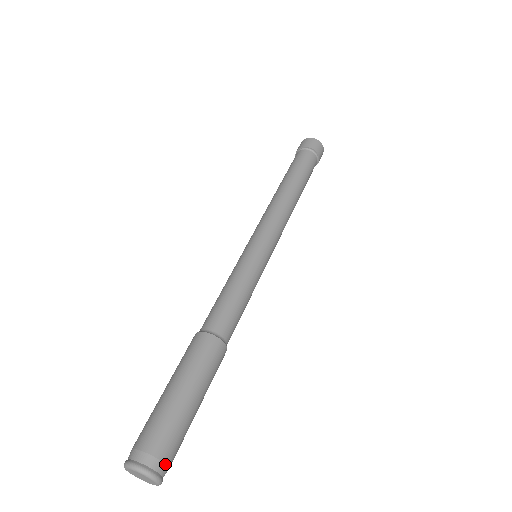
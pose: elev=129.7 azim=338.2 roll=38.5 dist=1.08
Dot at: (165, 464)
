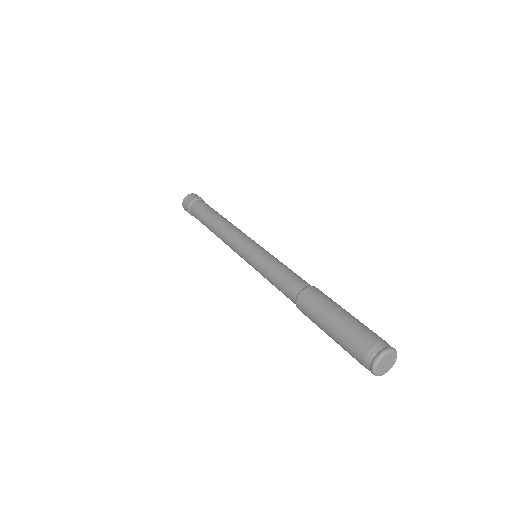
Dot at: occluded
